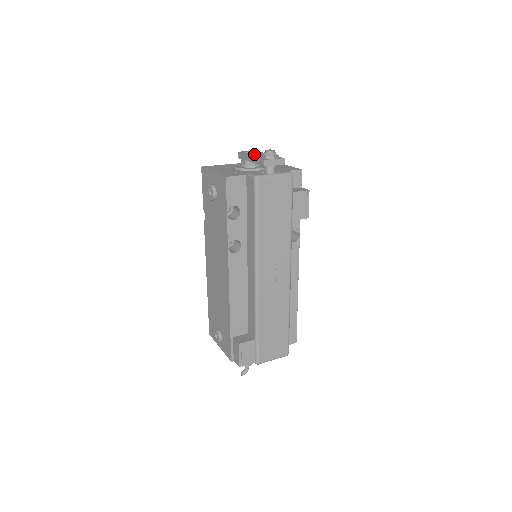
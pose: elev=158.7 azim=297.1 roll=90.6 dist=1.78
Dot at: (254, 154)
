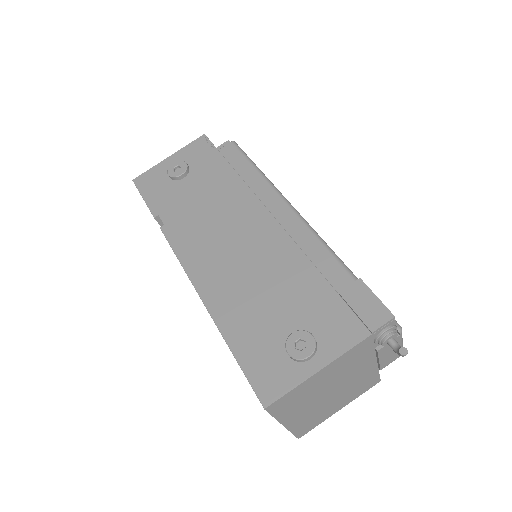
Dot at: occluded
